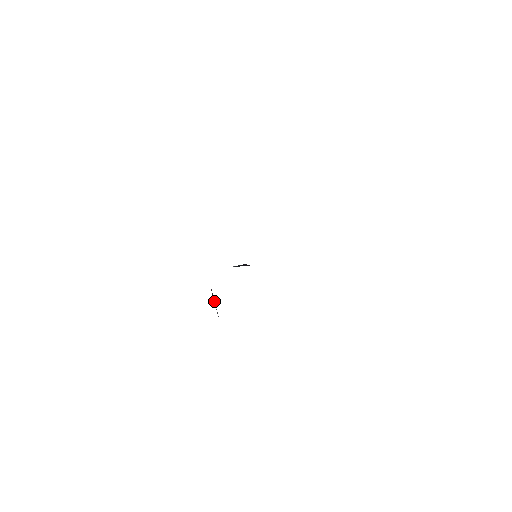
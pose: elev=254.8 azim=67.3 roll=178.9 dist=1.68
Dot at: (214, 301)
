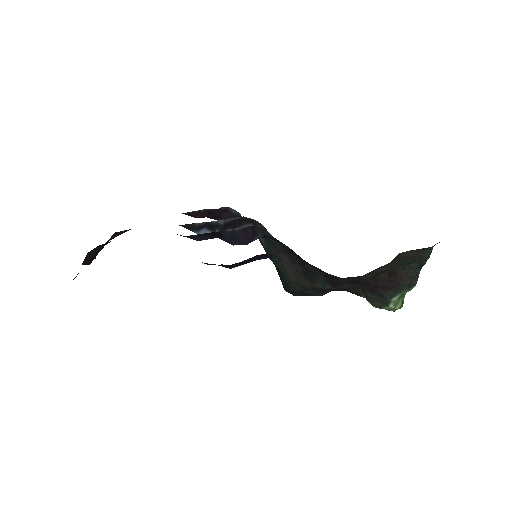
Dot at: occluded
